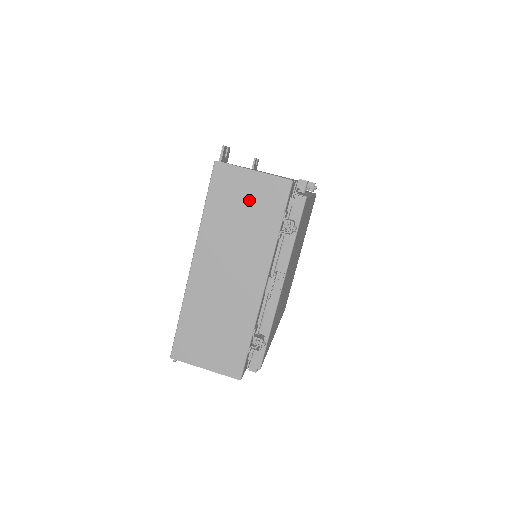
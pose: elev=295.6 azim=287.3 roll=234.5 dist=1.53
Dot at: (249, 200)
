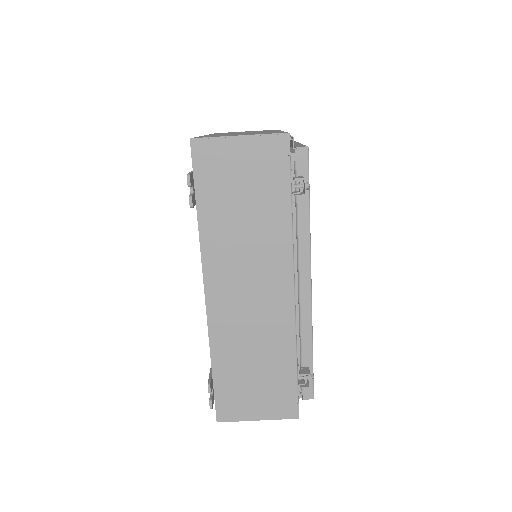
Dot at: occluded
